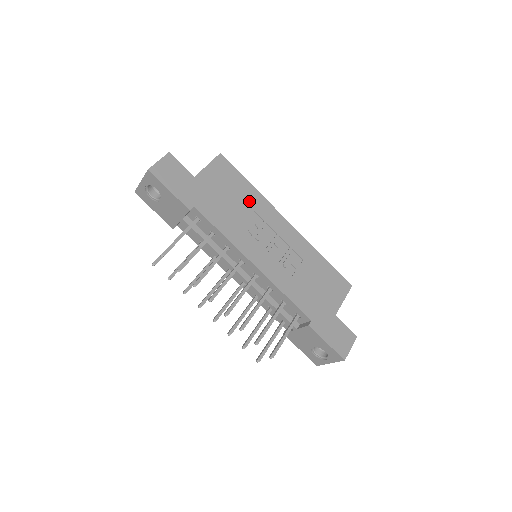
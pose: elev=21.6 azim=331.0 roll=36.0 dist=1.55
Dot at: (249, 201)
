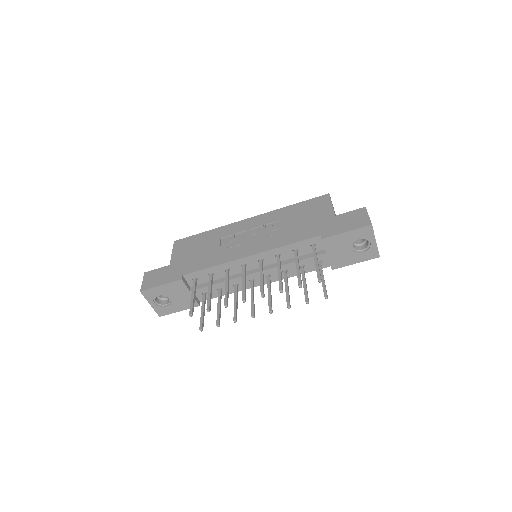
Dot at: (213, 238)
